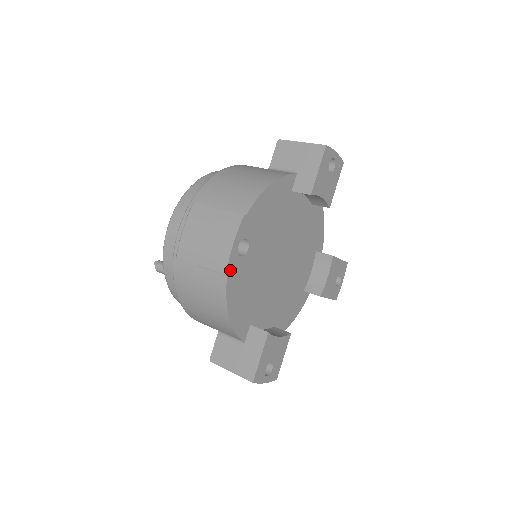
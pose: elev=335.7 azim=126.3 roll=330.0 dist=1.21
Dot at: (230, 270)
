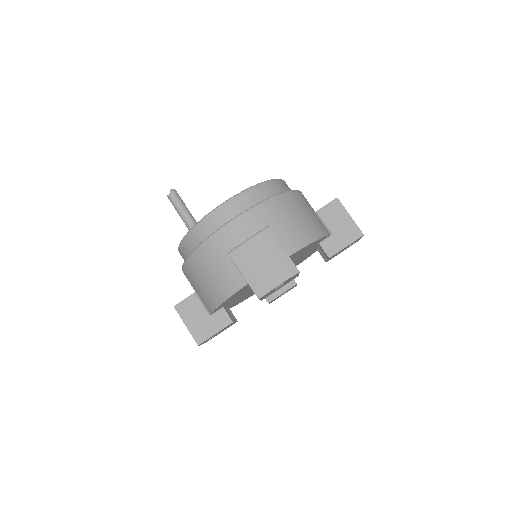
Dot at: (262, 297)
